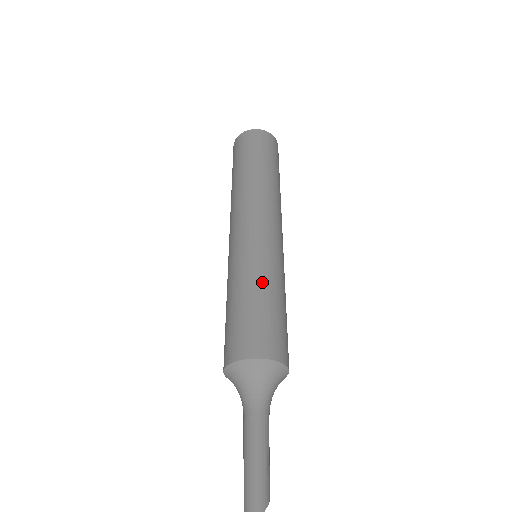
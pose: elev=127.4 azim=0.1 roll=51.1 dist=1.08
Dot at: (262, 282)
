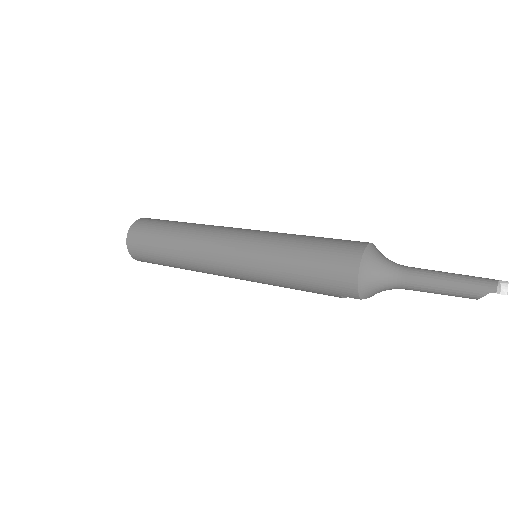
Dot at: occluded
